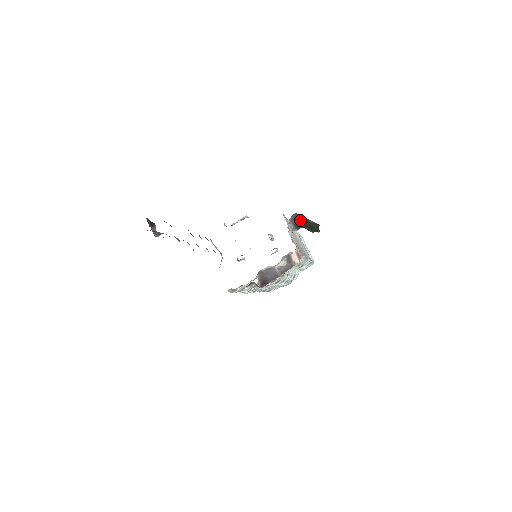
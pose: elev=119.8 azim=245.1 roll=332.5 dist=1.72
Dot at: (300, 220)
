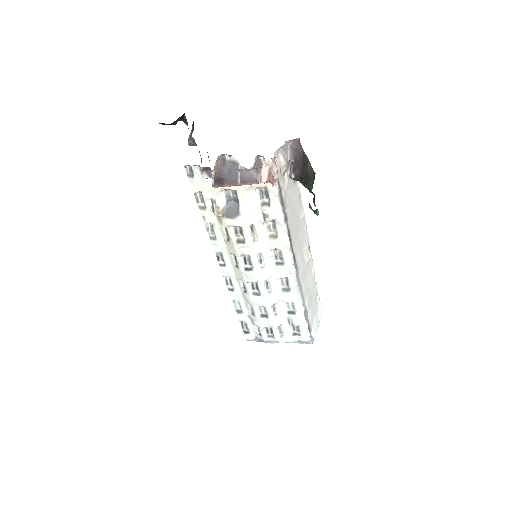
Dot at: (301, 160)
